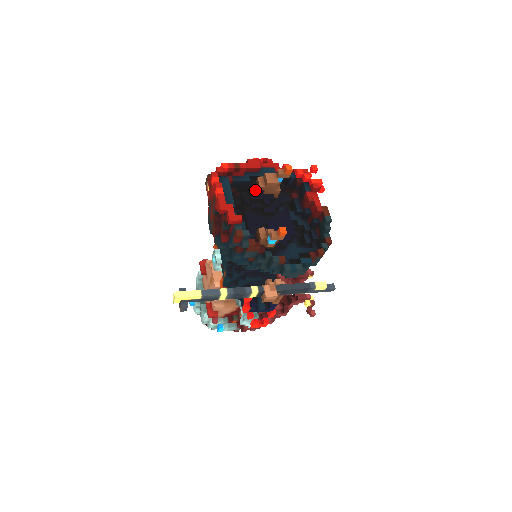
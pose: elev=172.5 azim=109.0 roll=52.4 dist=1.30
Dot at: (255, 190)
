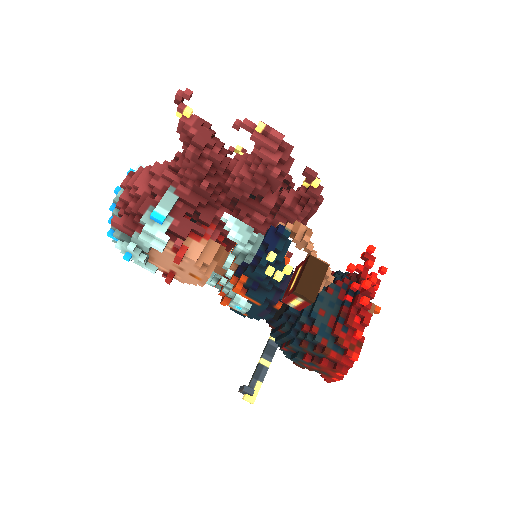
Dot at: occluded
